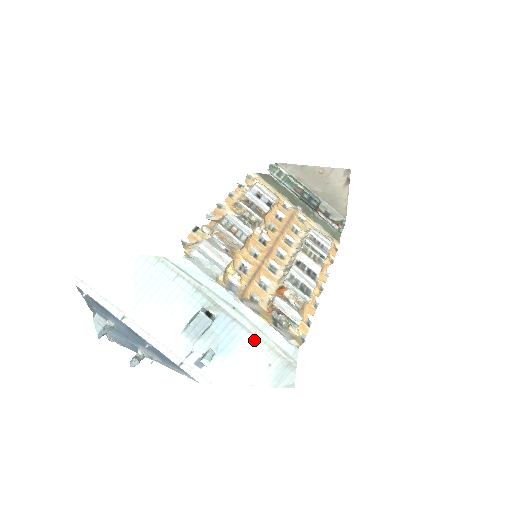
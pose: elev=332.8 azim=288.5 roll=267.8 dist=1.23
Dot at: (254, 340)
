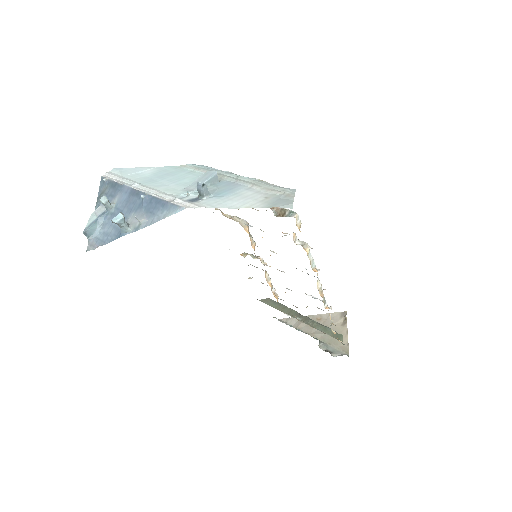
Dot at: (253, 189)
